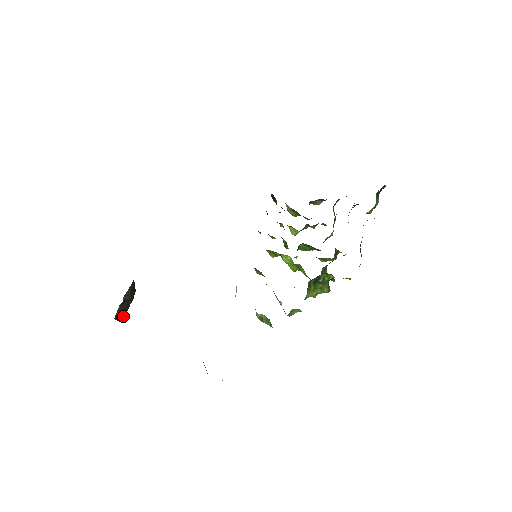
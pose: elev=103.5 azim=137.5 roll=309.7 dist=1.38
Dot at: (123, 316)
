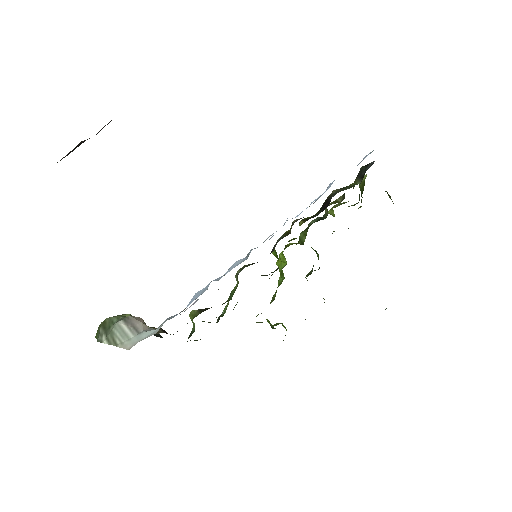
Dot at: (64, 157)
